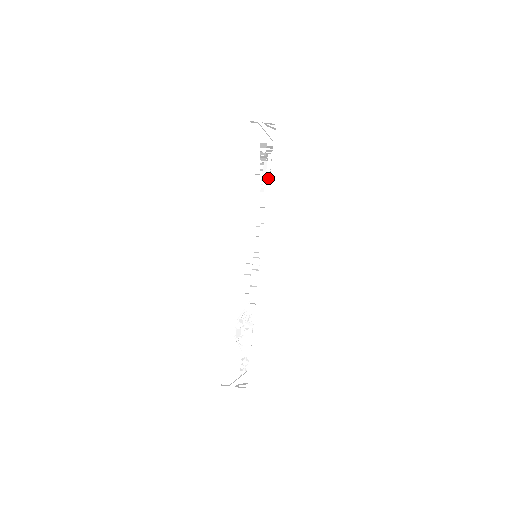
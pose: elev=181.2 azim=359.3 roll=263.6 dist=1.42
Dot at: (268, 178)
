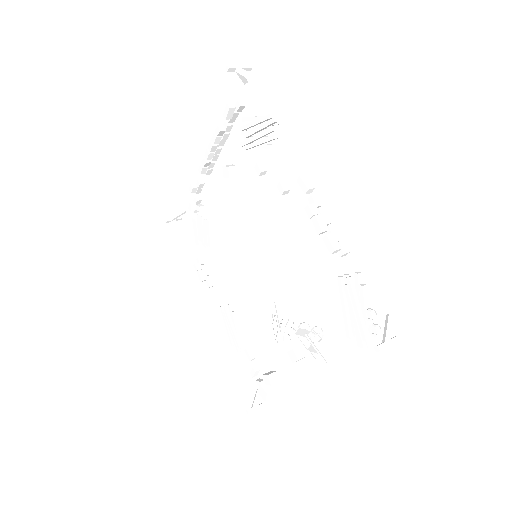
Dot at: (276, 116)
